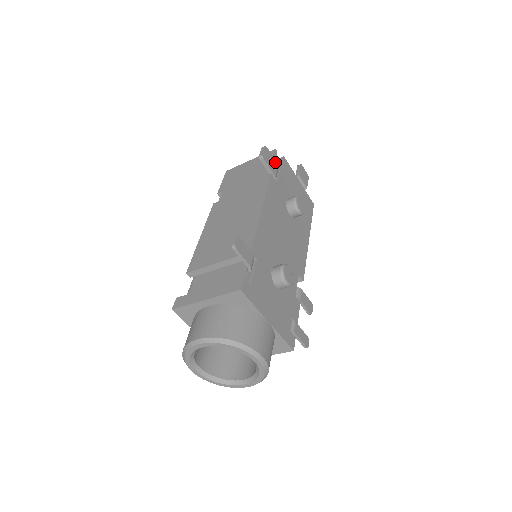
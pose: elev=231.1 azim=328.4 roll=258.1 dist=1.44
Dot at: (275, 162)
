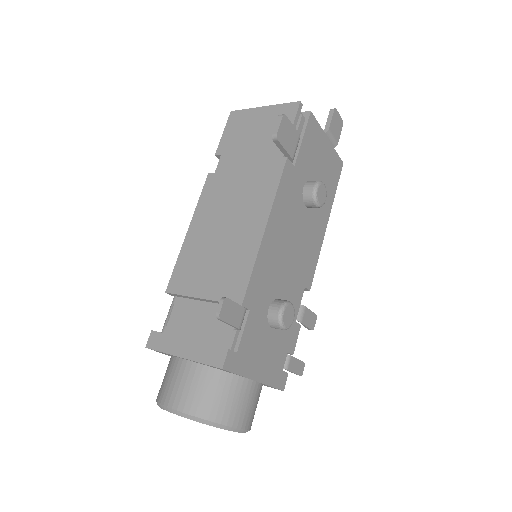
Dot at: (295, 133)
